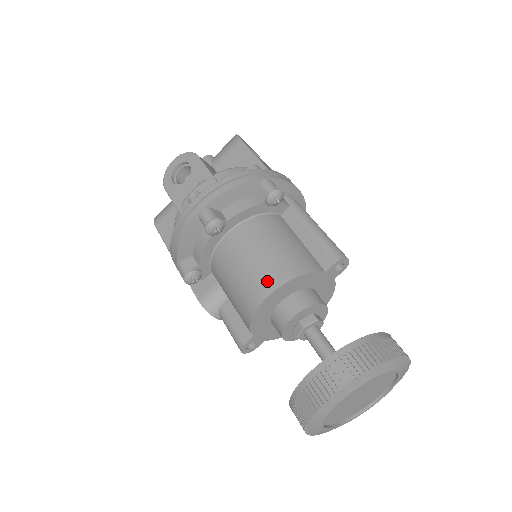
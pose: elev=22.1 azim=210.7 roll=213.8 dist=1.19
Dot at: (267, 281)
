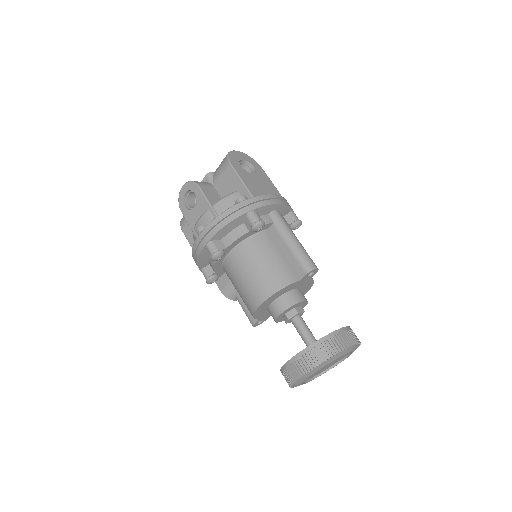
Dot at: (258, 294)
